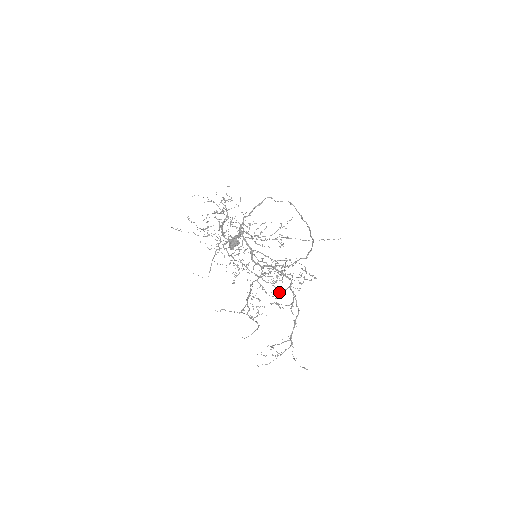
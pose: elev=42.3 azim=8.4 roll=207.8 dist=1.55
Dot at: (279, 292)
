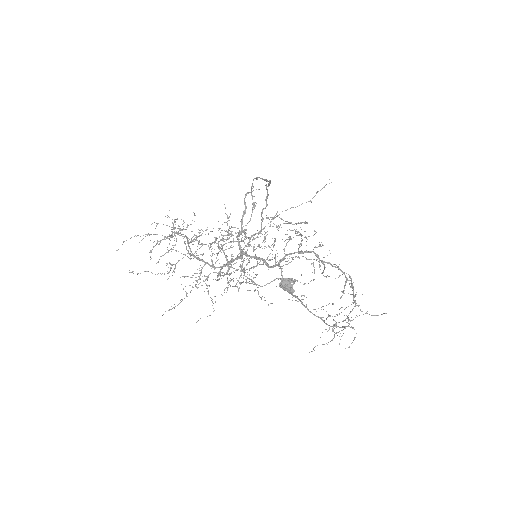
Dot at: occluded
